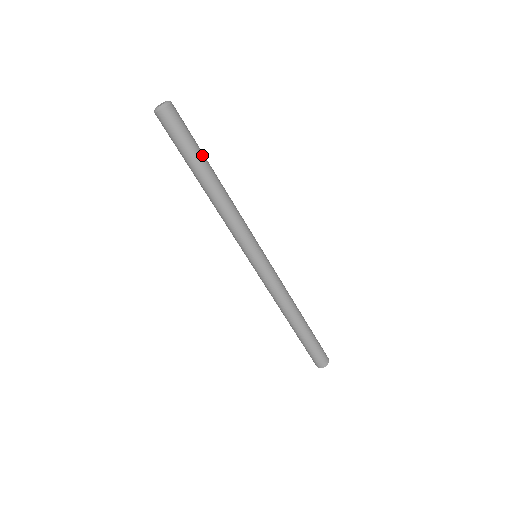
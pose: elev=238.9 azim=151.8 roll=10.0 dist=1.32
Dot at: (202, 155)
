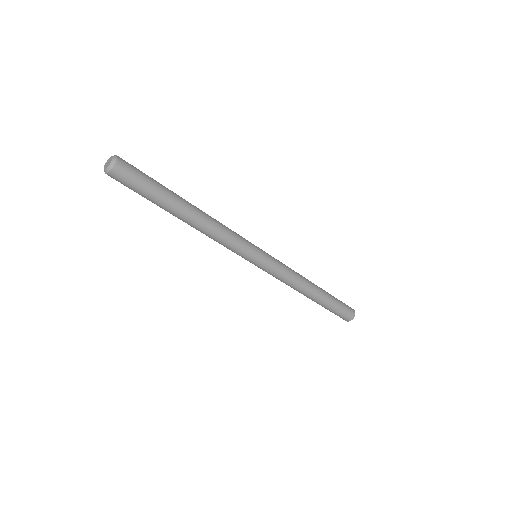
Dot at: (167, 197)
